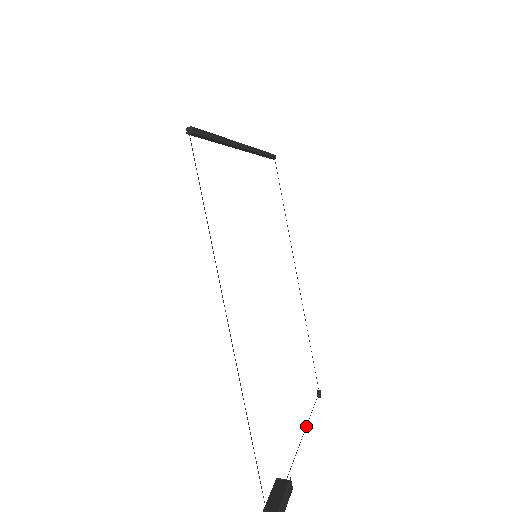
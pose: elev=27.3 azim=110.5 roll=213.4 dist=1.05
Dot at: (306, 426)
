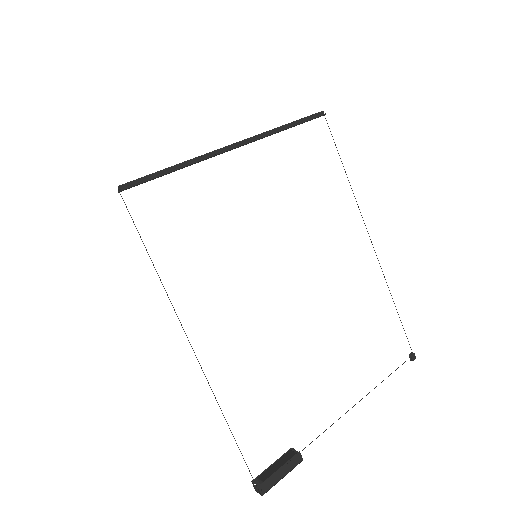
Dot at: occluded
